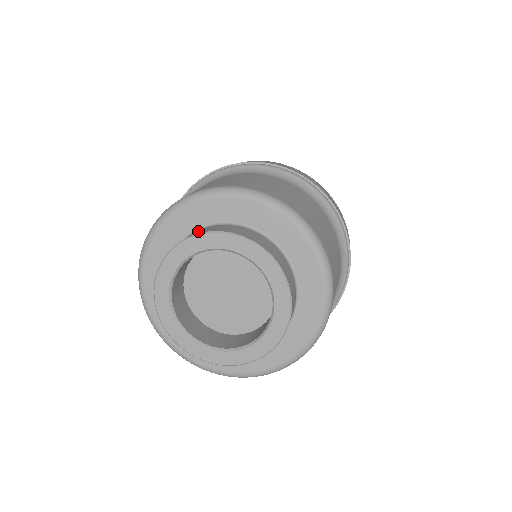
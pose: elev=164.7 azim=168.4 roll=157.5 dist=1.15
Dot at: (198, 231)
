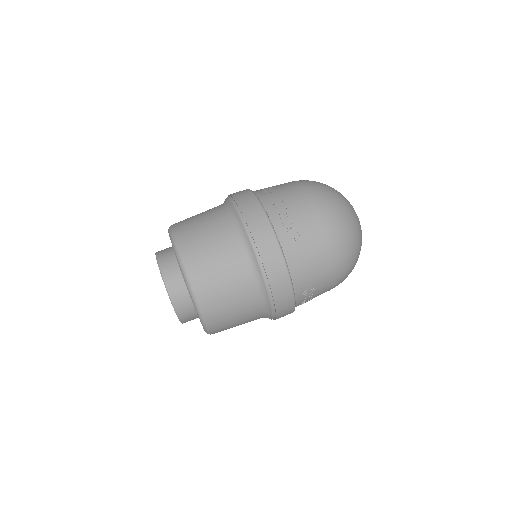
Dot at: (168, 261)
